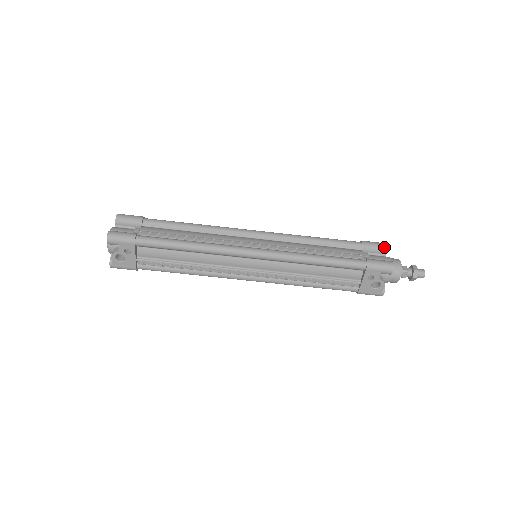
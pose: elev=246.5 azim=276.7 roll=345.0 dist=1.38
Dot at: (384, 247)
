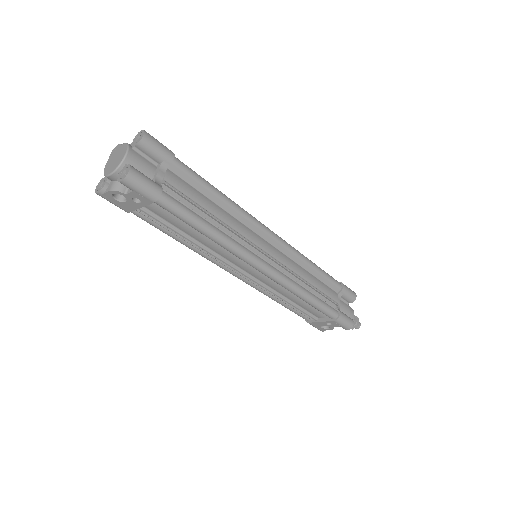
Dot at: (354, 299)
